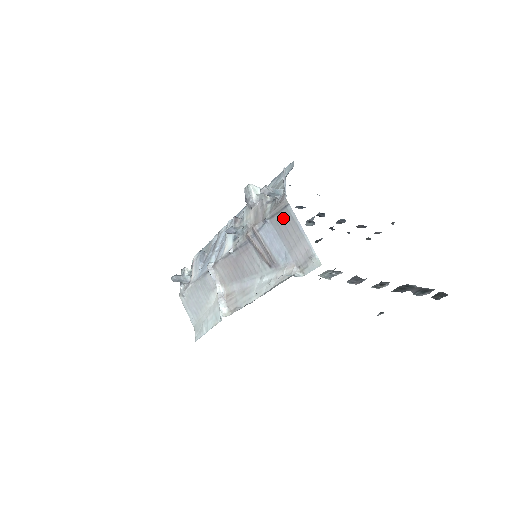
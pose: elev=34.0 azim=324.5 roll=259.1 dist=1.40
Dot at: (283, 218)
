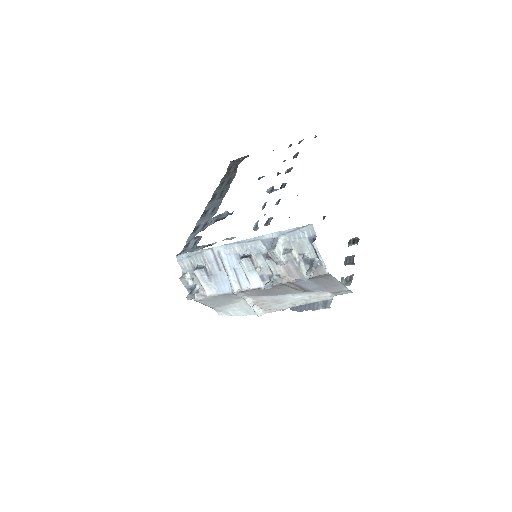
Dot at: (323, 279)
